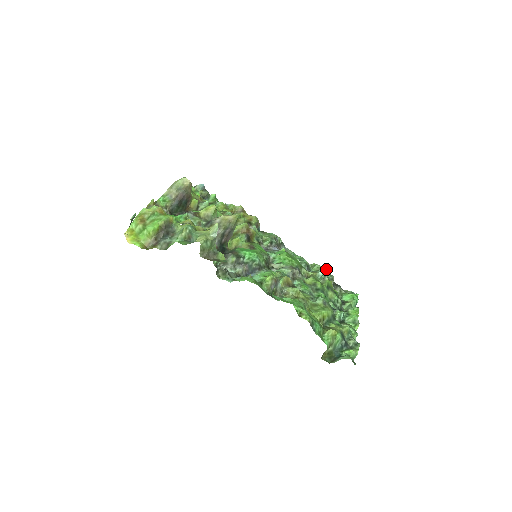
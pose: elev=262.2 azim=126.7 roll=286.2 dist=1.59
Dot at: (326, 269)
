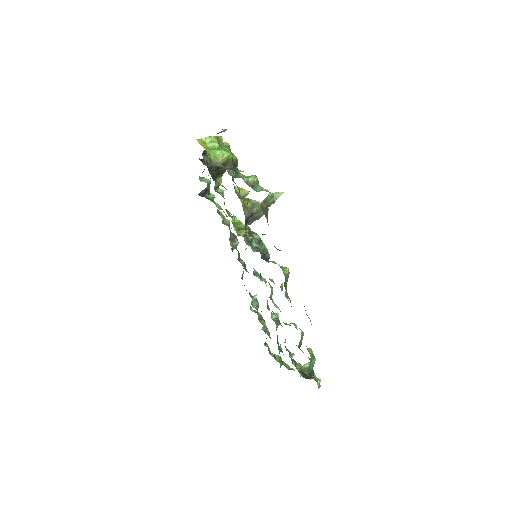
Dot at: occluded
